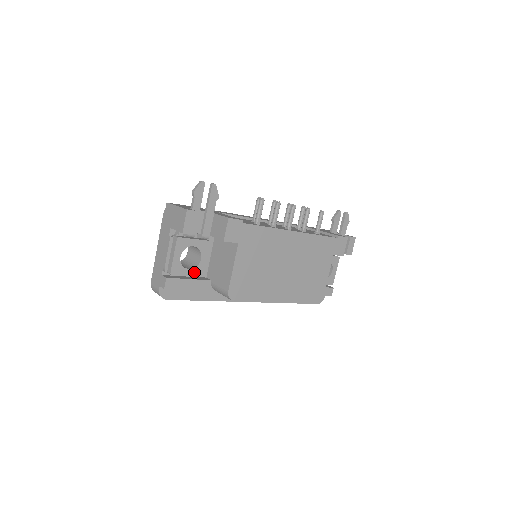
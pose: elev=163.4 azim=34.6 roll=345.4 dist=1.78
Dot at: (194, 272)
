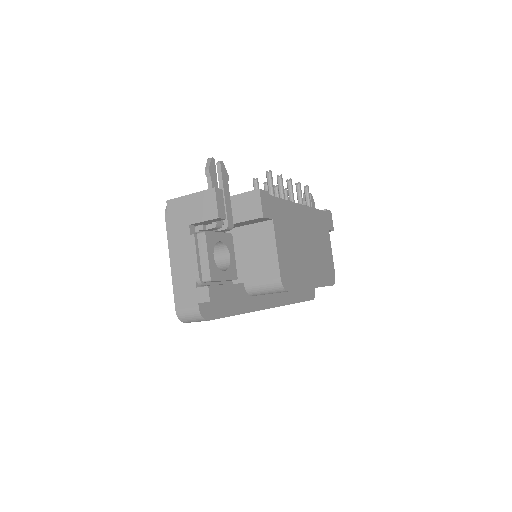
Dot at: (228, 274)
